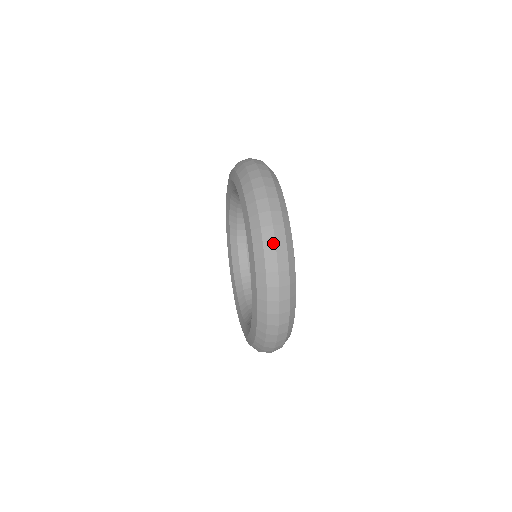
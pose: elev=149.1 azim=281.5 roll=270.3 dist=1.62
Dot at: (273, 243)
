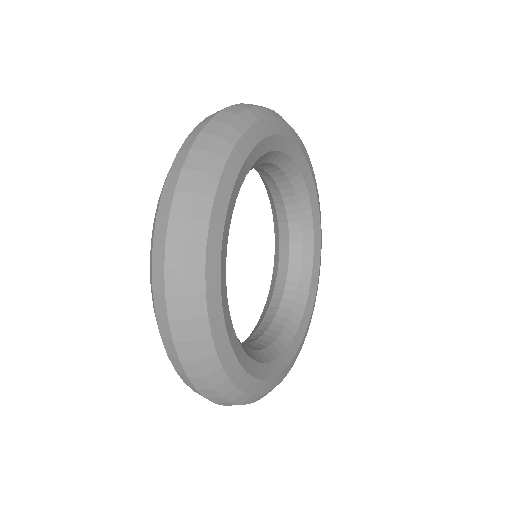
Dot at: (186, 152)
